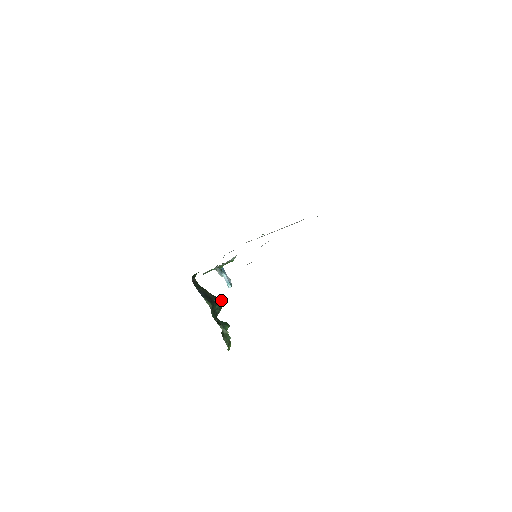
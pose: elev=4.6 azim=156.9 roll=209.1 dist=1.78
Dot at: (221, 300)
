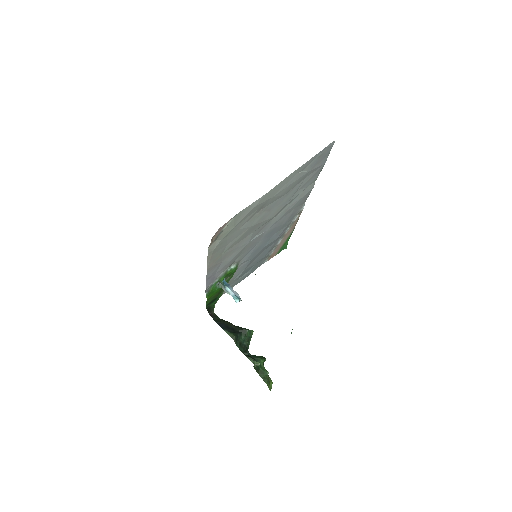
Dot at: (246, 329)
